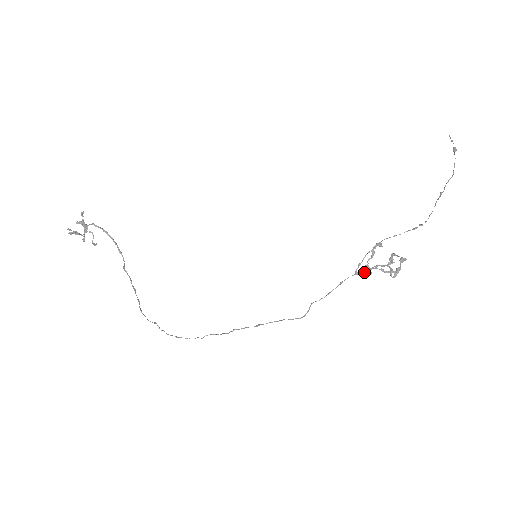
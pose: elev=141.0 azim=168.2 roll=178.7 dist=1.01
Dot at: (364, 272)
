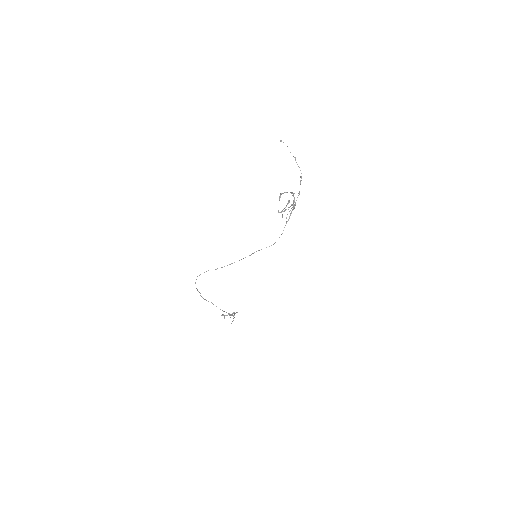
Dot at: occluded
